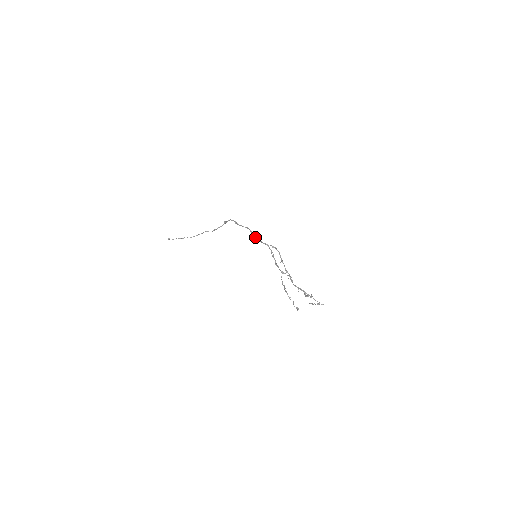
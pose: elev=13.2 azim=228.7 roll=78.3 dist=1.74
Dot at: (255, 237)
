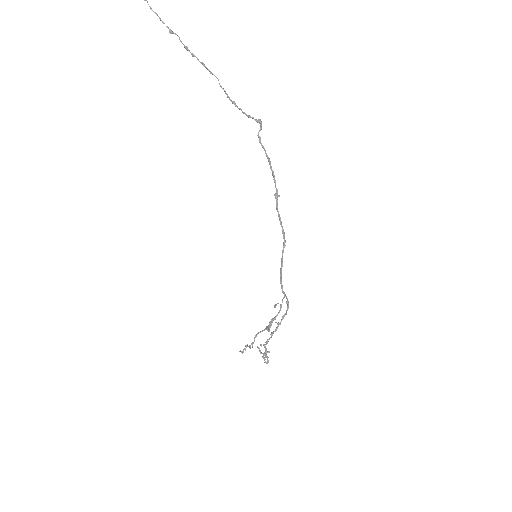
Dot at: (281, 268)
